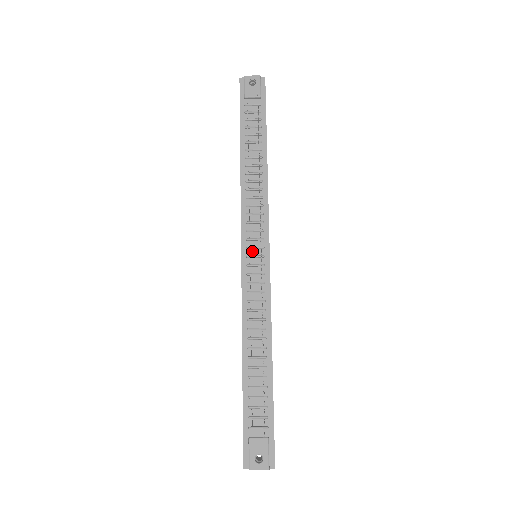
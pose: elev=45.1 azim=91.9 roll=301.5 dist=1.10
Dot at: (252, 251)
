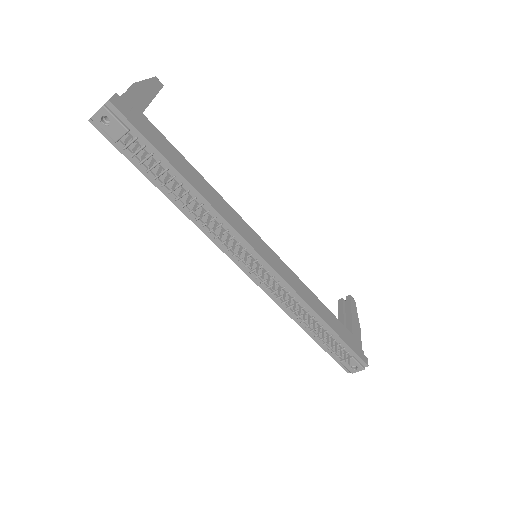
Dot at: occluded
